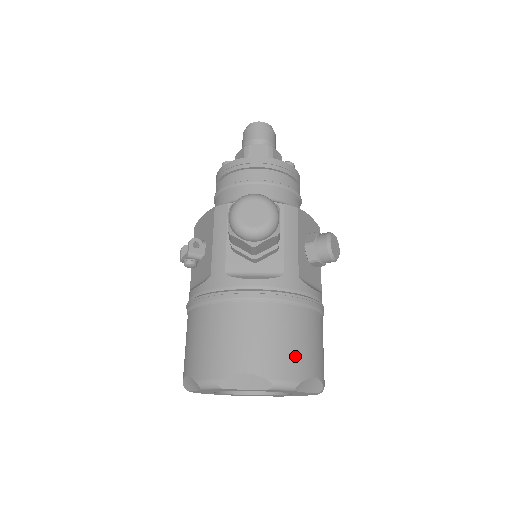
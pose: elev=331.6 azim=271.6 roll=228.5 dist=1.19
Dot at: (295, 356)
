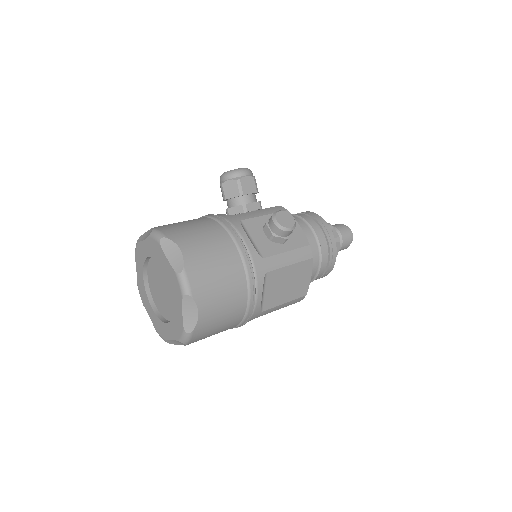
Dot at: (182, 231)
